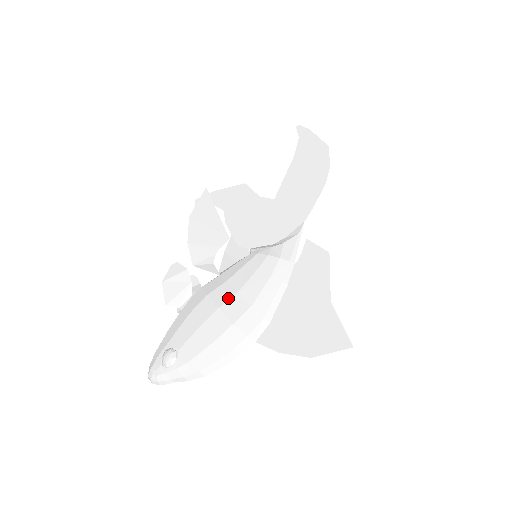
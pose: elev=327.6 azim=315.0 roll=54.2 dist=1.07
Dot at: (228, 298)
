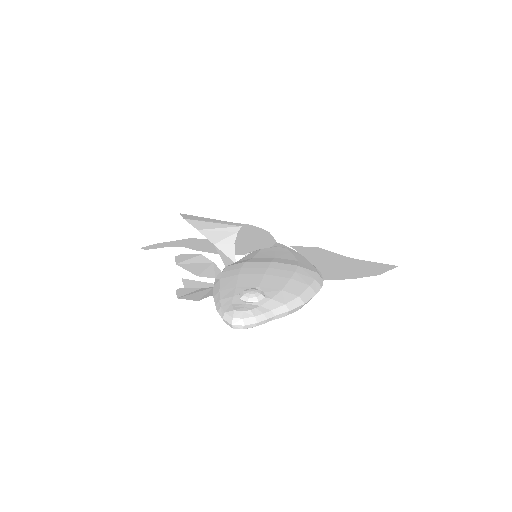
Dot at: (271, 259)
